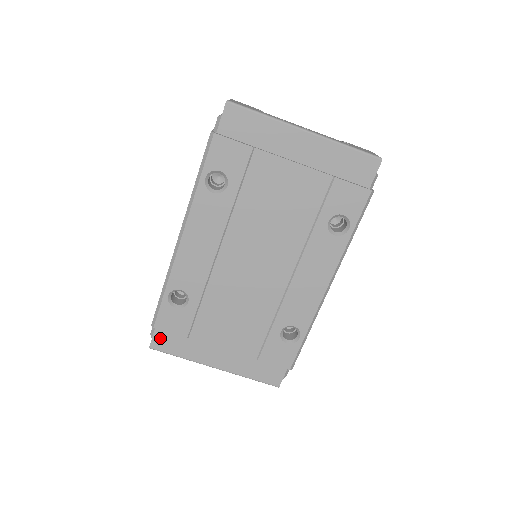
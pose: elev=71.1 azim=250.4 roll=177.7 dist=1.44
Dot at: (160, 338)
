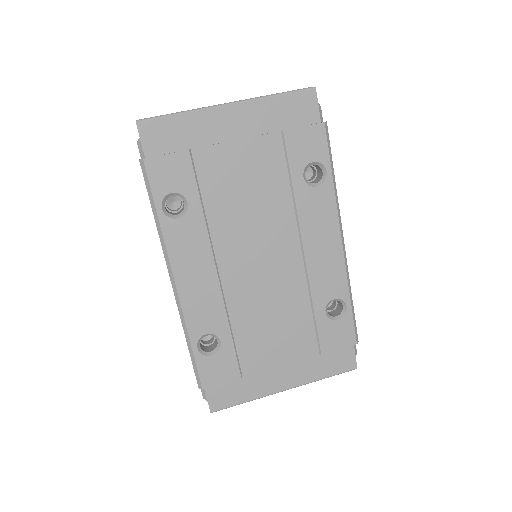
Dot at: (215, 396)
